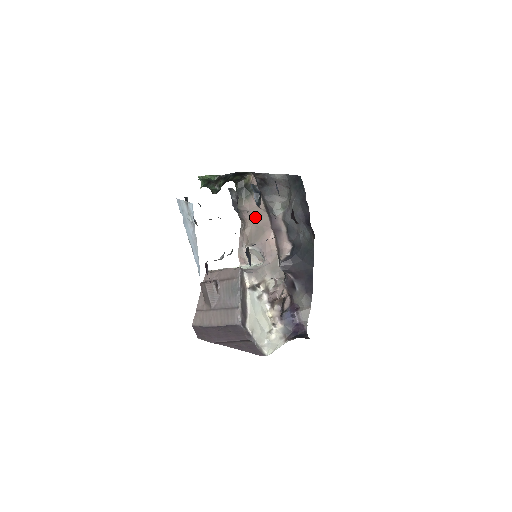
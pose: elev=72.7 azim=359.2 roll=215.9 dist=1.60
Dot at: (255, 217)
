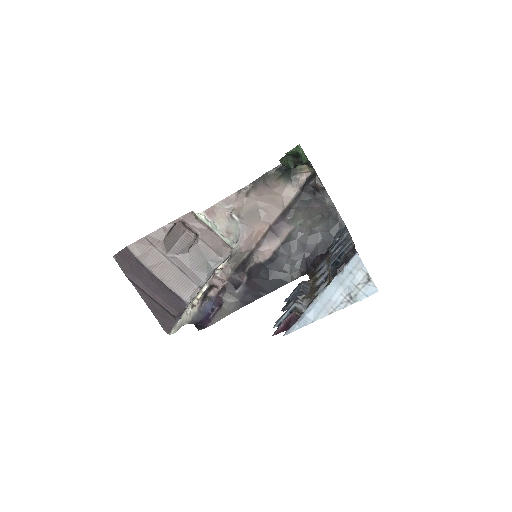
Dot at: (269, 200)
